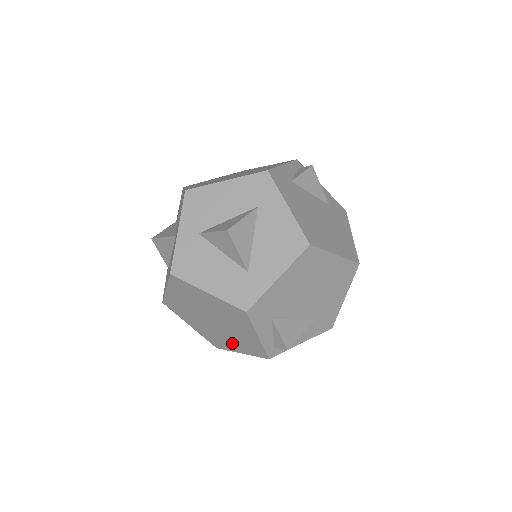
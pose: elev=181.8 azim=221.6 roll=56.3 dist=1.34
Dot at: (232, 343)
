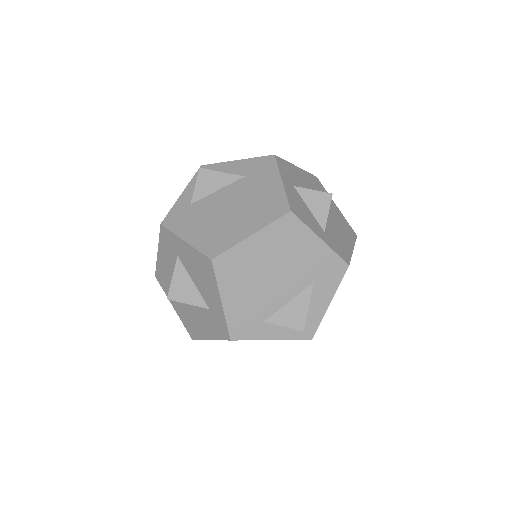
Dot at: occluded
